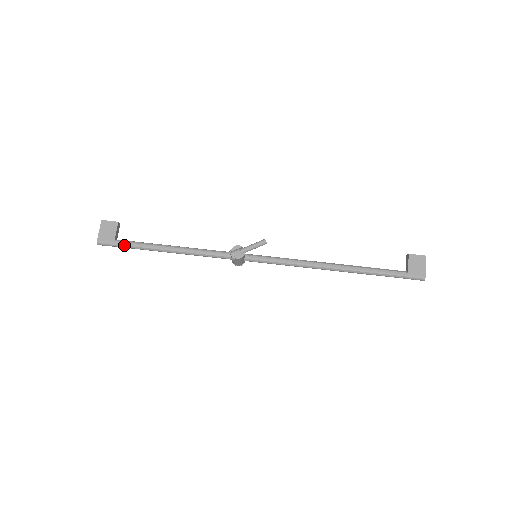
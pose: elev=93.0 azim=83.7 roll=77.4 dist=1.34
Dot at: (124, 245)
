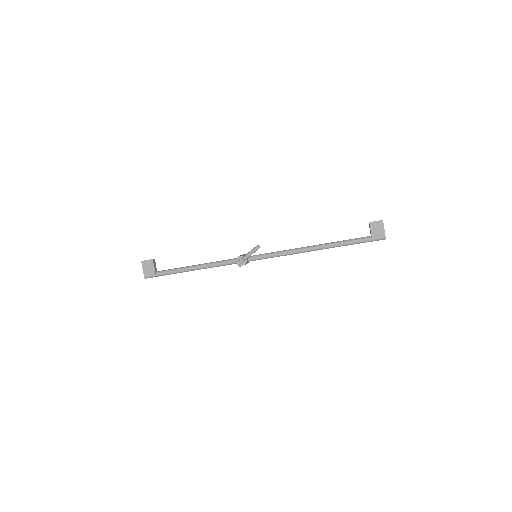
Dot at: (163, 275)
